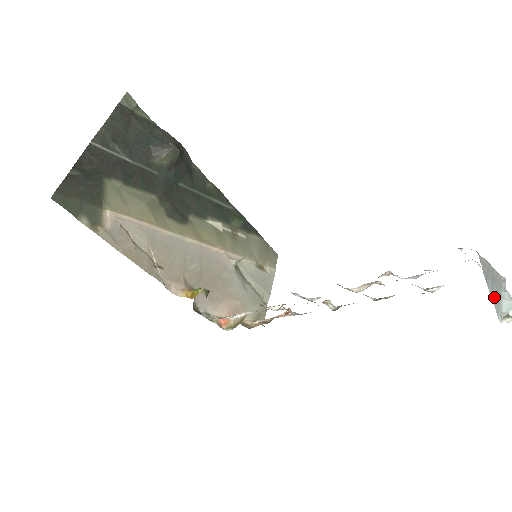
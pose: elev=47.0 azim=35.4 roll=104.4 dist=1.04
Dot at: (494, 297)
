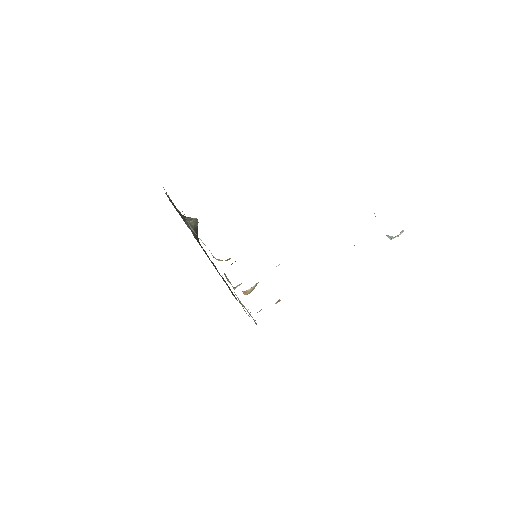
Dot at: occluded
